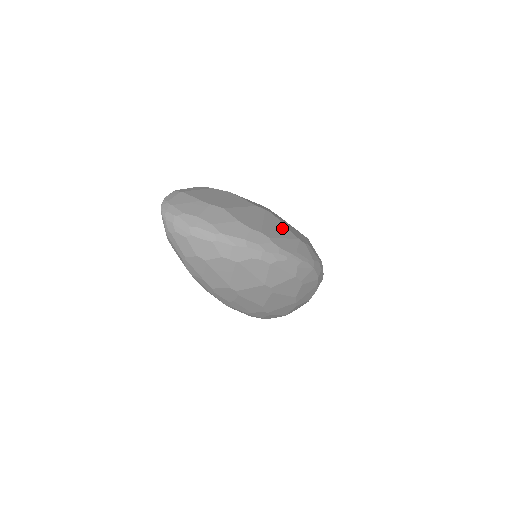
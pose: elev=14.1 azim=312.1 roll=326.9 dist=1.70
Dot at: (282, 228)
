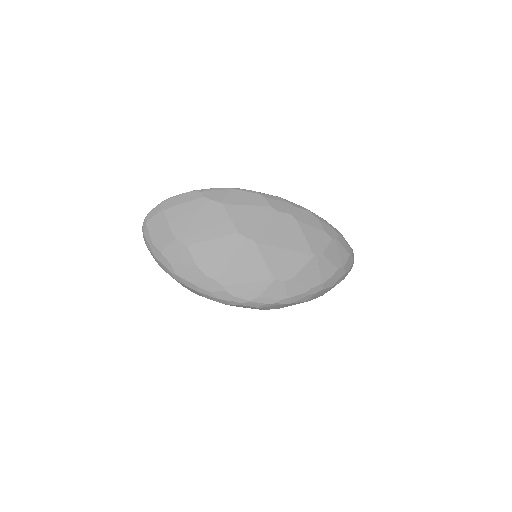
Dot at: (256, 265)
